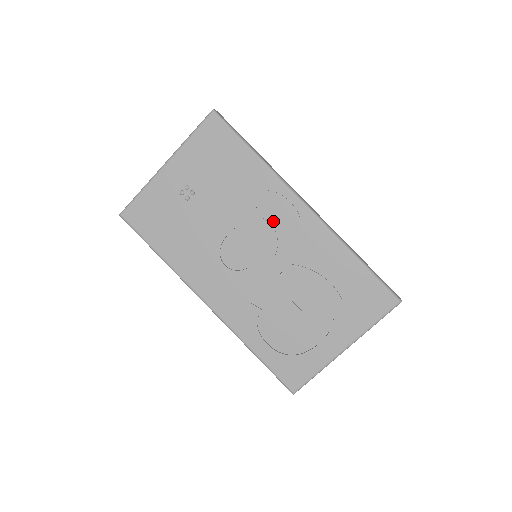
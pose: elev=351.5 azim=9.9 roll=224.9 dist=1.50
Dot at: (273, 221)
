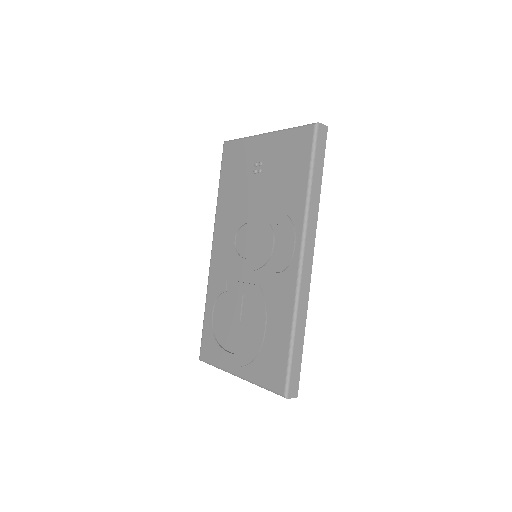
Dot at: (277, 245)
